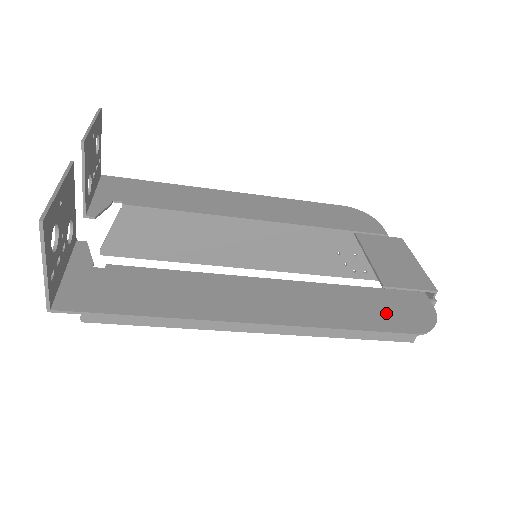
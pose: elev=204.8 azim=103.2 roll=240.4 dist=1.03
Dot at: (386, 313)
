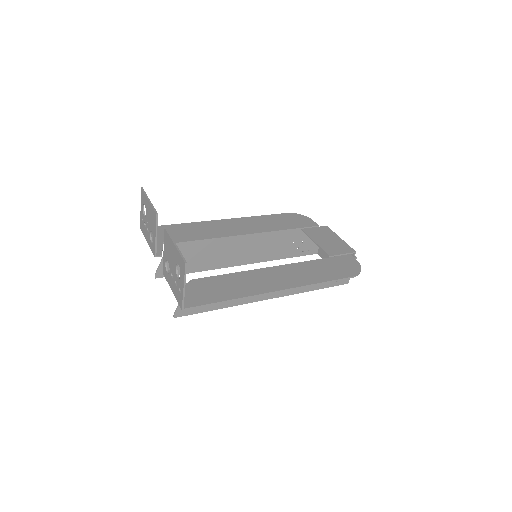
Dot at: (337, 270)
